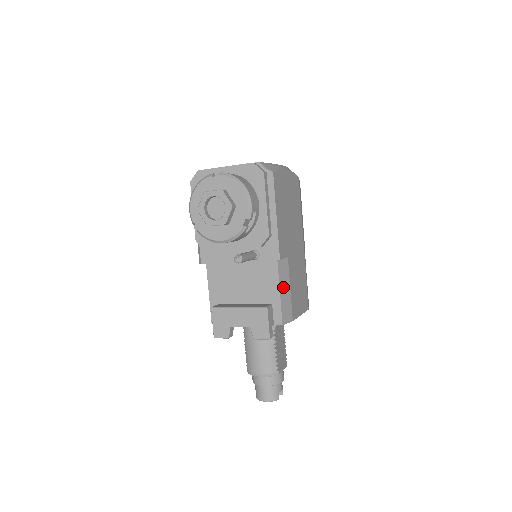
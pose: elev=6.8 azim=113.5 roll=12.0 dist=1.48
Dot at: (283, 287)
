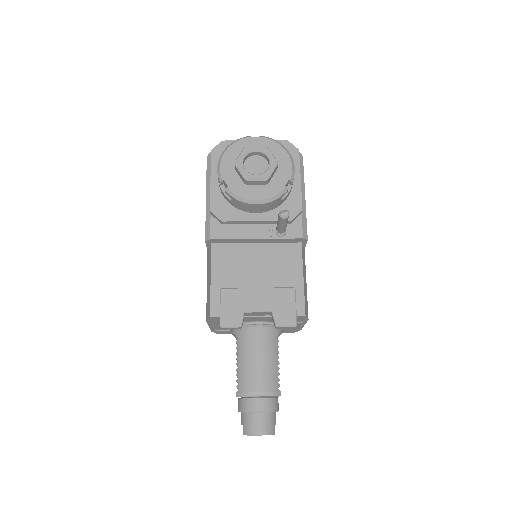
Dot at: (304, 275)
